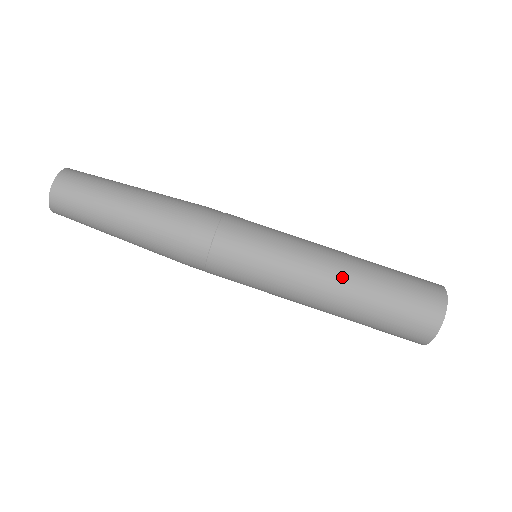
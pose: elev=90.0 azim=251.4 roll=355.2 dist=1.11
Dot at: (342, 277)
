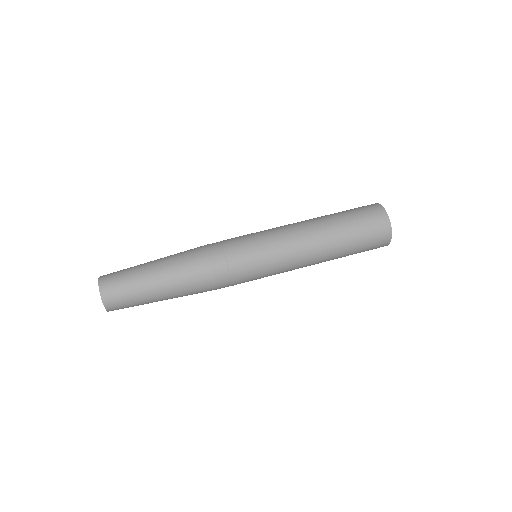
Dot at: (320, 242)
